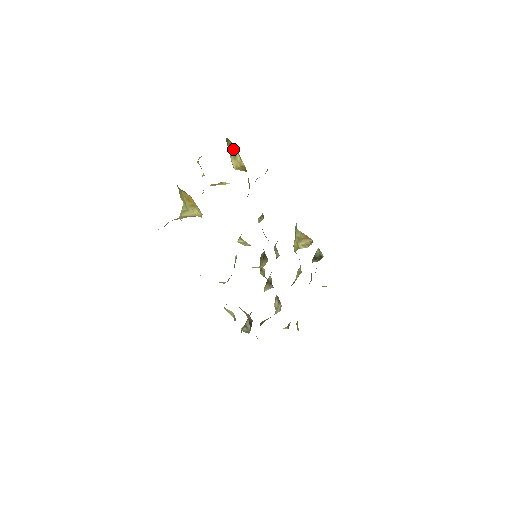
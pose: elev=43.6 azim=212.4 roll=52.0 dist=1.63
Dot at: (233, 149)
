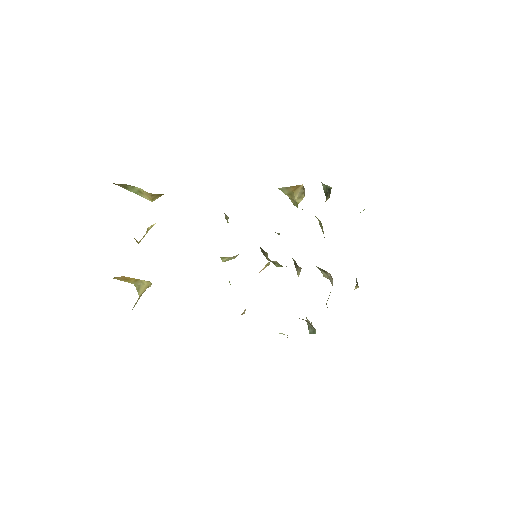
Dot at: (130, 187)
